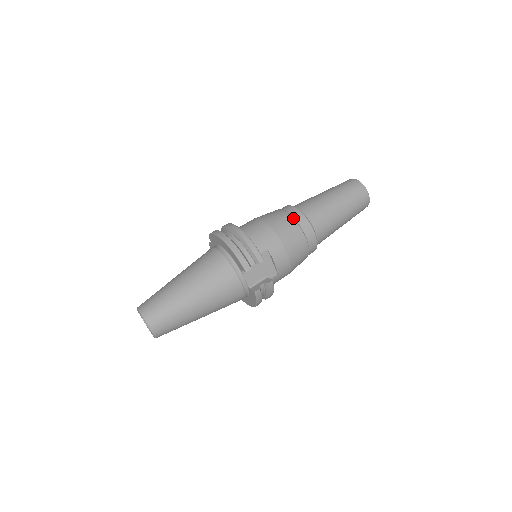
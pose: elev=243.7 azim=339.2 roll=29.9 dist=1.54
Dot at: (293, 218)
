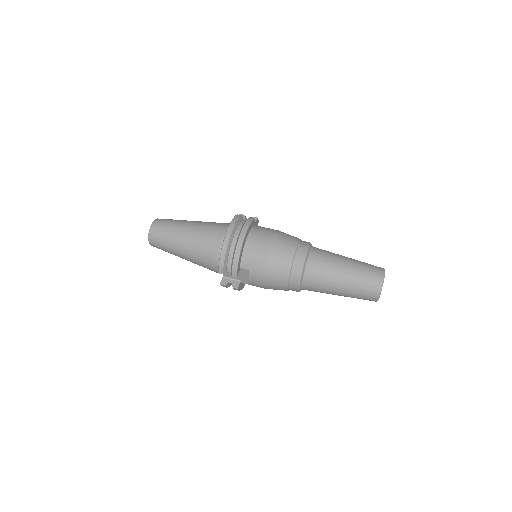
Dot at: (291, 266)
